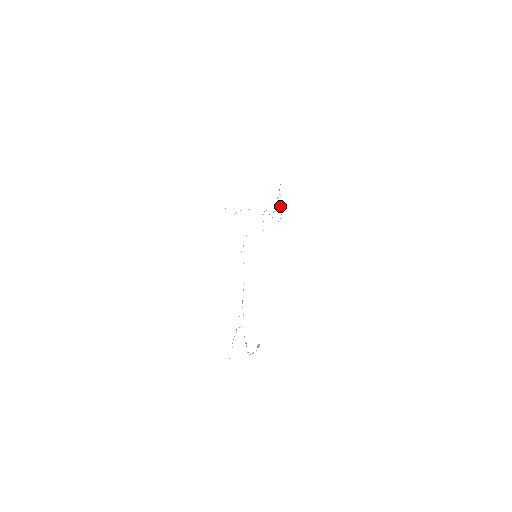
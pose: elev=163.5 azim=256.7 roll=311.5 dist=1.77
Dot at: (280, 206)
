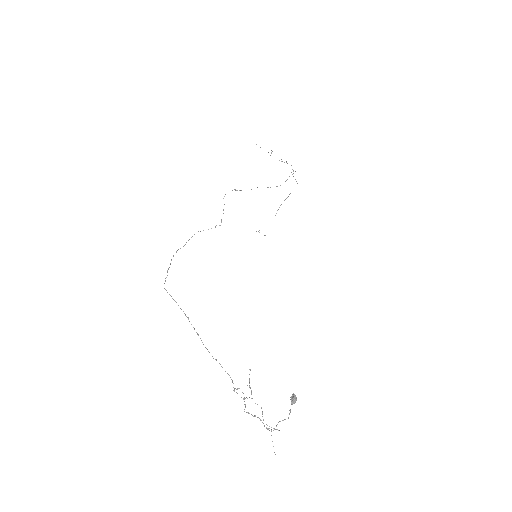
Dot at: (284, 162)
